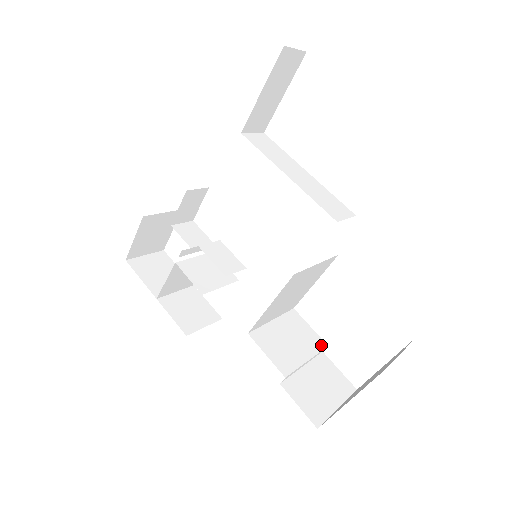
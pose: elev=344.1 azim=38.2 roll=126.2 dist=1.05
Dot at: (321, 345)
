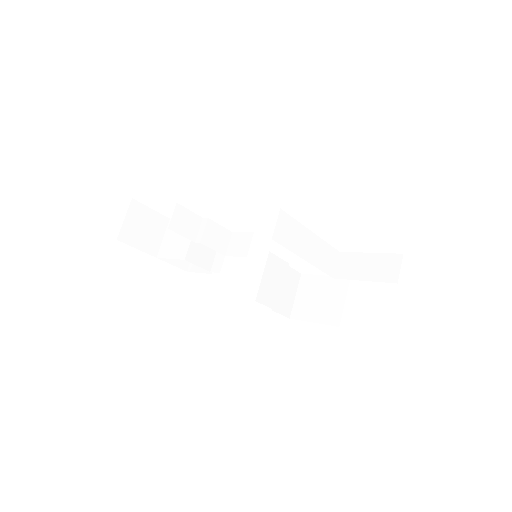
Dot at: (286, 267)
